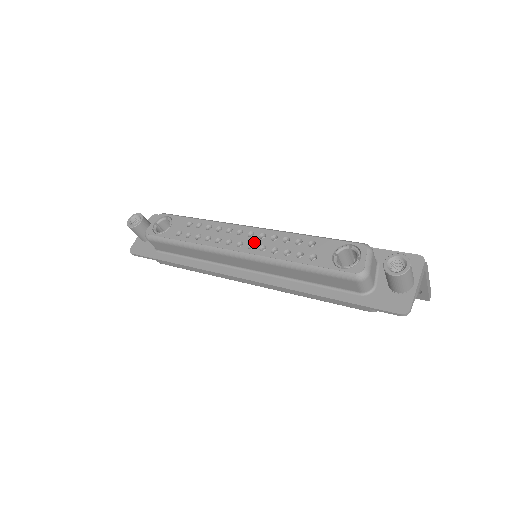
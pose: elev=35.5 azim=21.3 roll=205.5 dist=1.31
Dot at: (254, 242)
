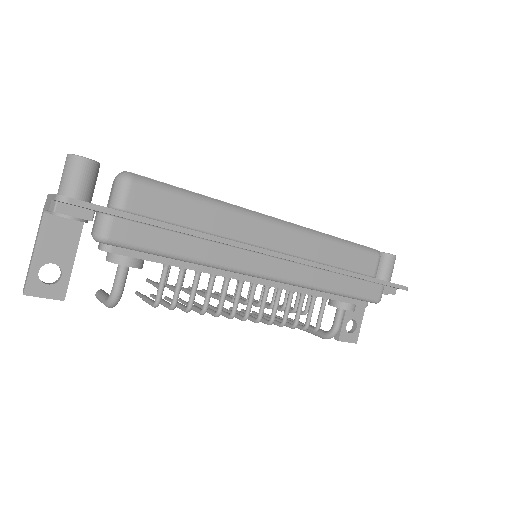
Dot at: occluded
